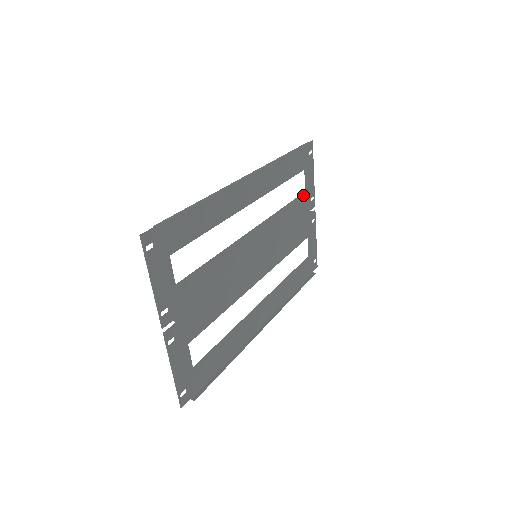
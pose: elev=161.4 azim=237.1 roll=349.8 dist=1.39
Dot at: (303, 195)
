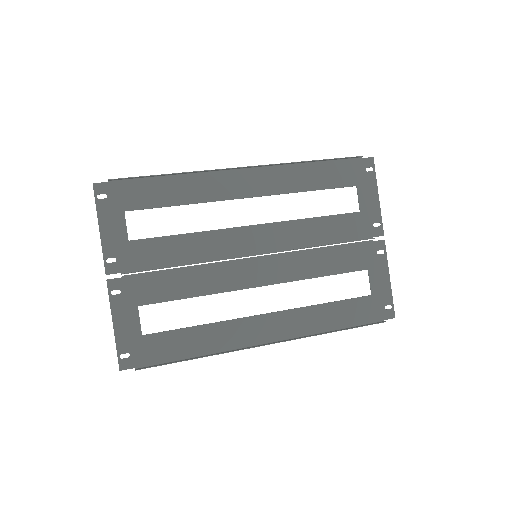
Dot at: (355, 215)
